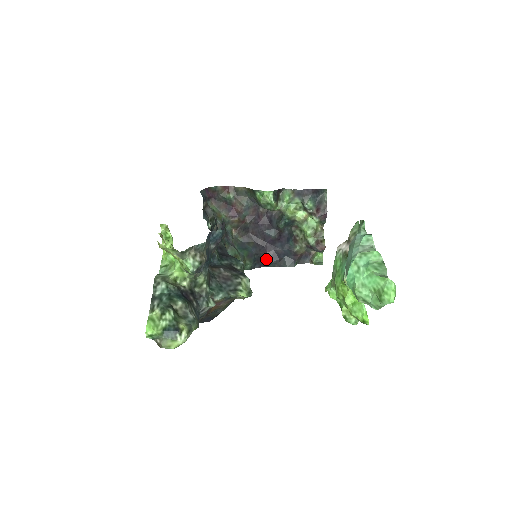
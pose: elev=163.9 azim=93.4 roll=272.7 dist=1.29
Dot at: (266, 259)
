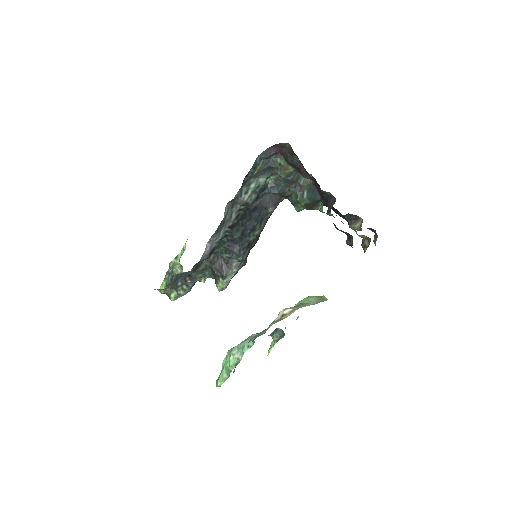
Dot at: (333, 210)
